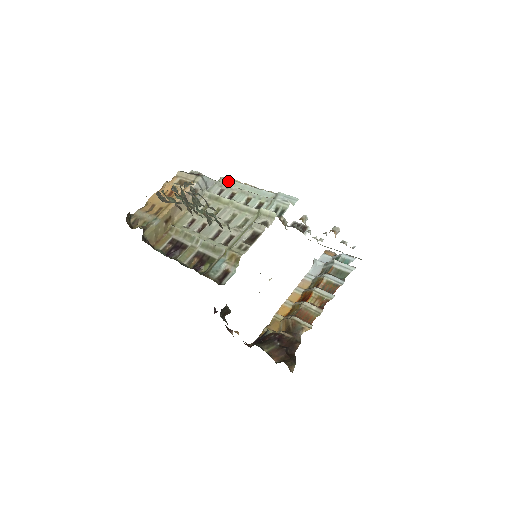
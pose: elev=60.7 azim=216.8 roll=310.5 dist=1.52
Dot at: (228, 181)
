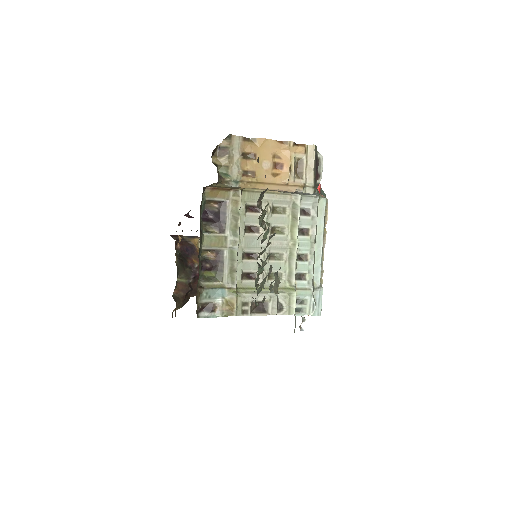
Dot at: (322, 212)
